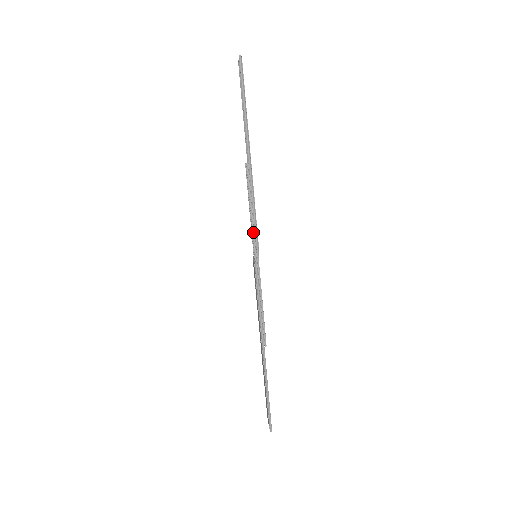
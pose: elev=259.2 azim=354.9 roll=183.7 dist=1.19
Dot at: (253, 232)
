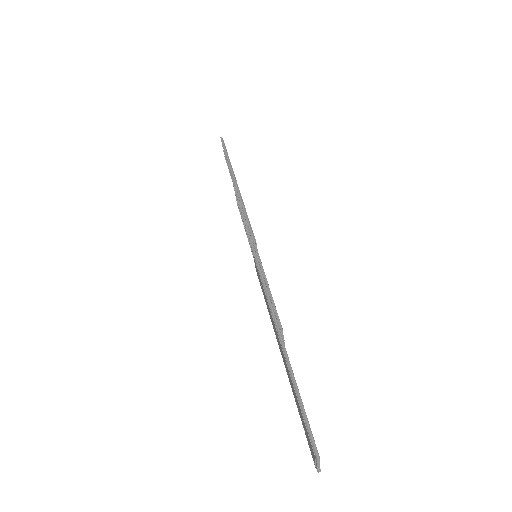
Dot at: (247, 228)
